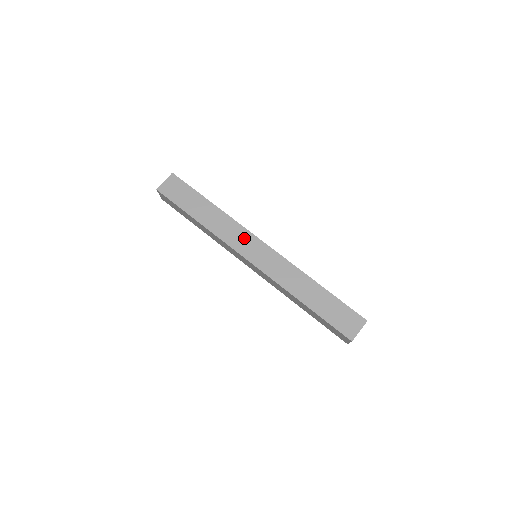
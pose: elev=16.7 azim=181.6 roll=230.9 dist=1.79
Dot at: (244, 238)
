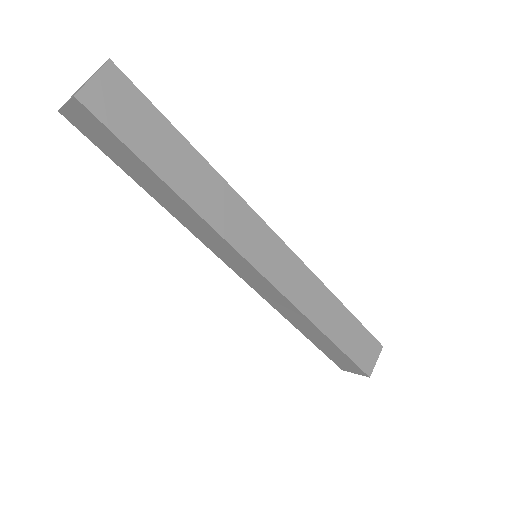
Dot at: (251, 228)
